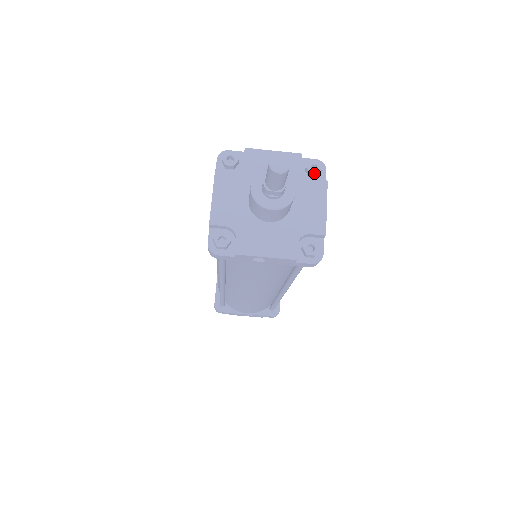
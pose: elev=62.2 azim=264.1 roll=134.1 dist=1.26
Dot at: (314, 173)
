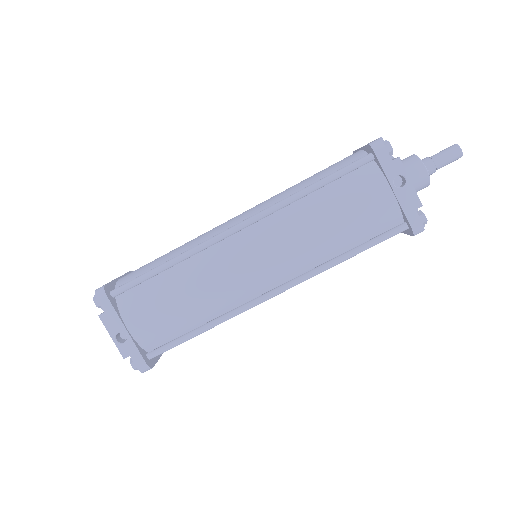
Dot at: occluded
